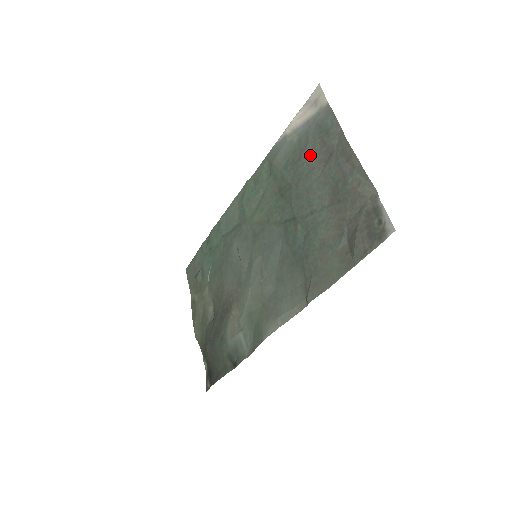
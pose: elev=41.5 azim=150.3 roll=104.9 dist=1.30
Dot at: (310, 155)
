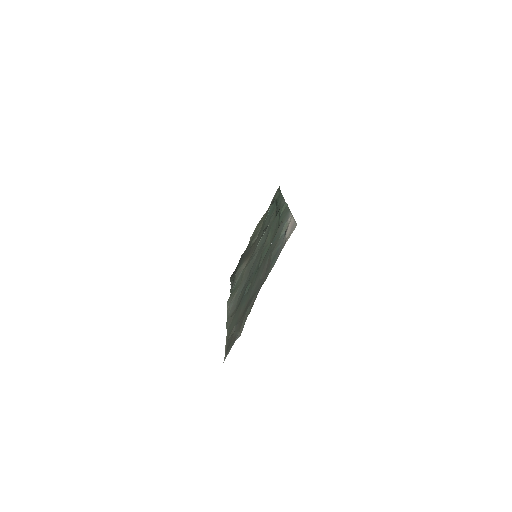
Dot at: (269, 259)
